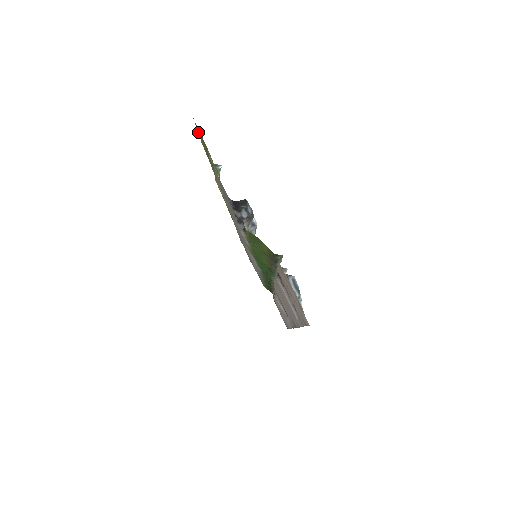
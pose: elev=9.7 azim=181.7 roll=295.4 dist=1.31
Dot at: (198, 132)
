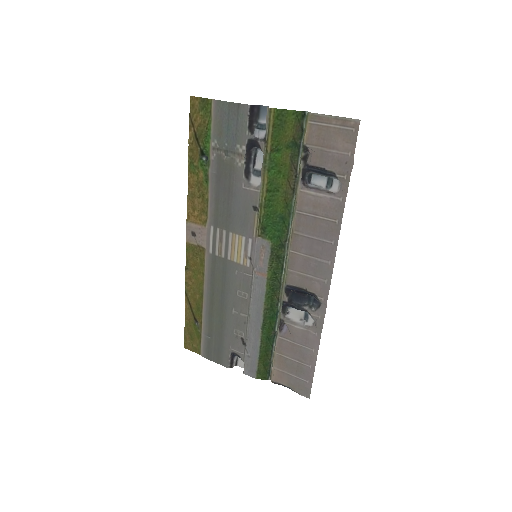
Dot at: (190, 118)
